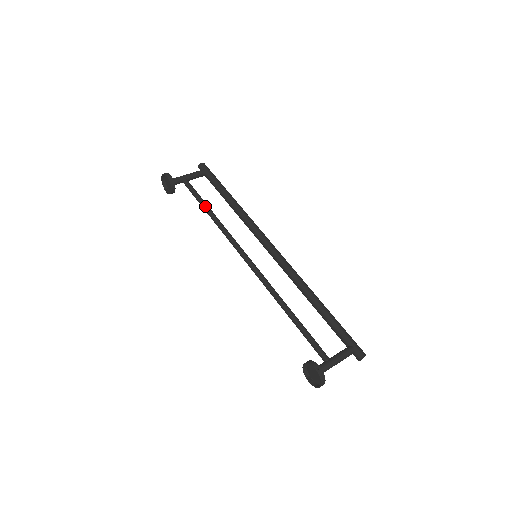
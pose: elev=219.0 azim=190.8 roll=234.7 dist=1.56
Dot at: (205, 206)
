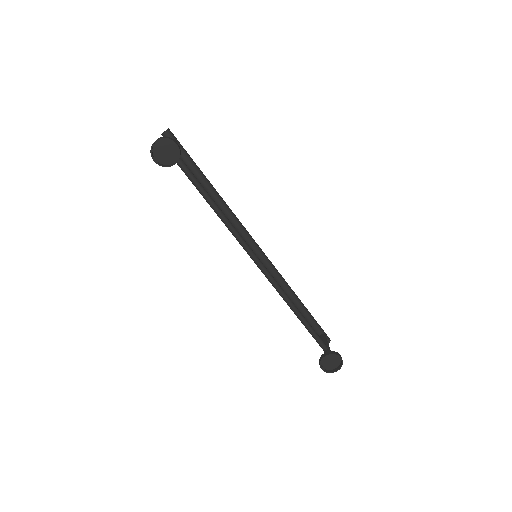
Dot at: (207, 192)
